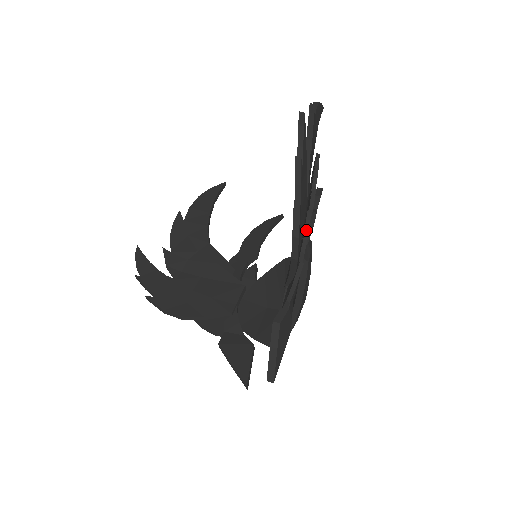
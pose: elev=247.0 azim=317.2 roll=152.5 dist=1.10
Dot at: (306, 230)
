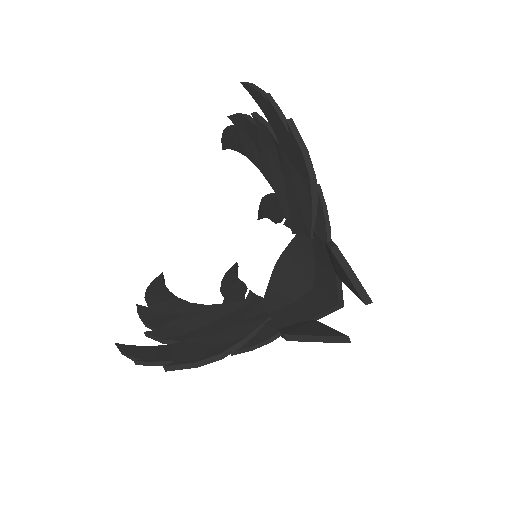
Dot at: occluded
